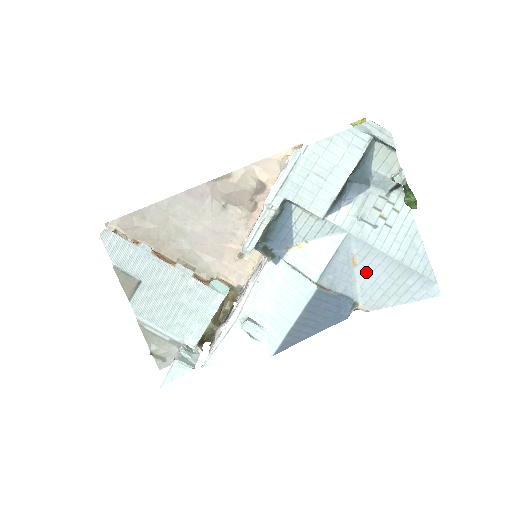
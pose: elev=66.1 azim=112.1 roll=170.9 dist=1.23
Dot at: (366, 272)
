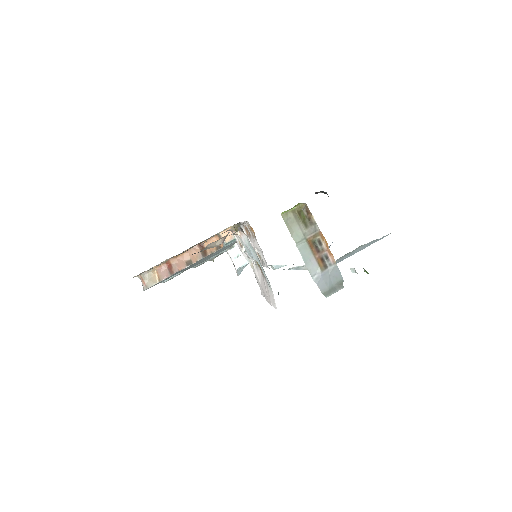
Dot at: occluded
